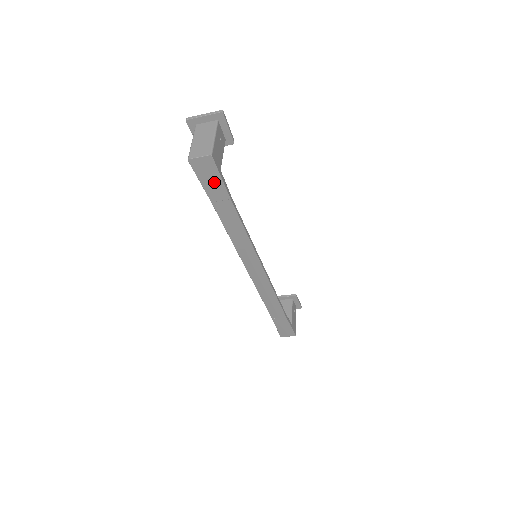
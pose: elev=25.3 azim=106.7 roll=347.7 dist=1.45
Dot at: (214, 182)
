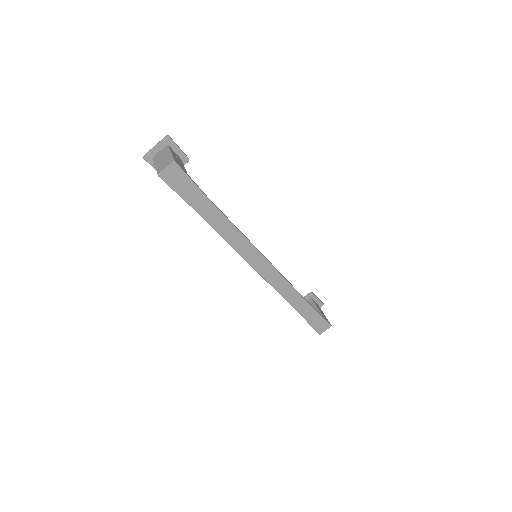
Dot at: (187, 187)
